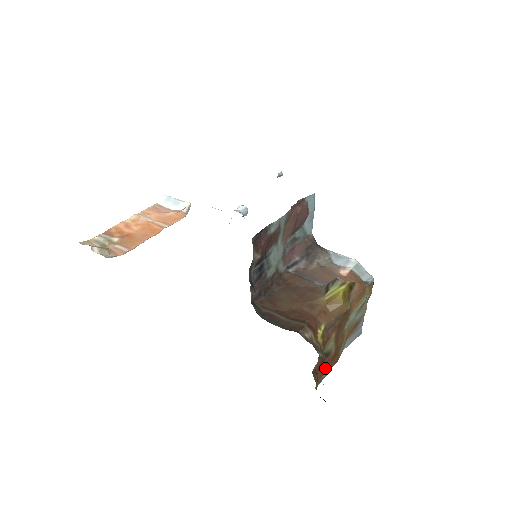
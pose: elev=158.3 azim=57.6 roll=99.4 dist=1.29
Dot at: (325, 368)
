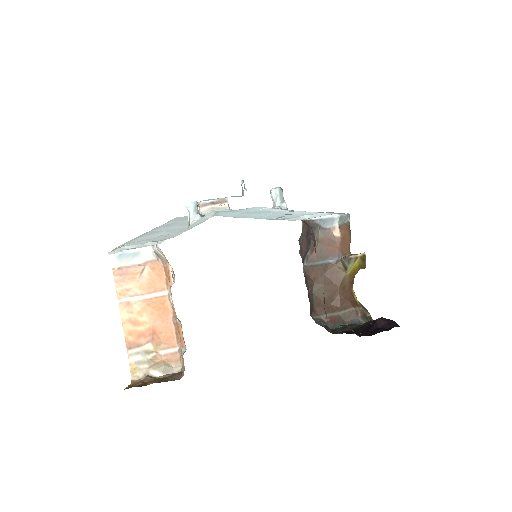
Dot at: occluded
